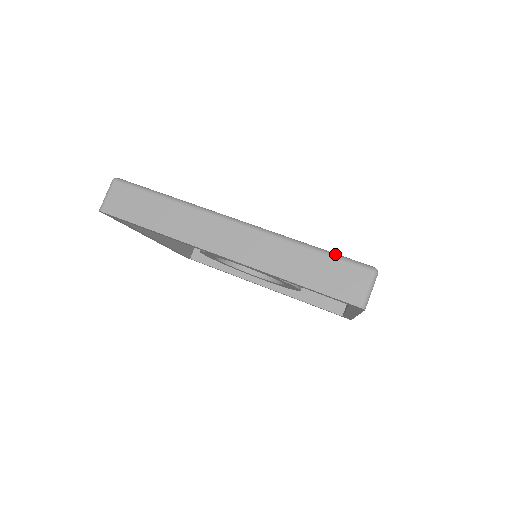
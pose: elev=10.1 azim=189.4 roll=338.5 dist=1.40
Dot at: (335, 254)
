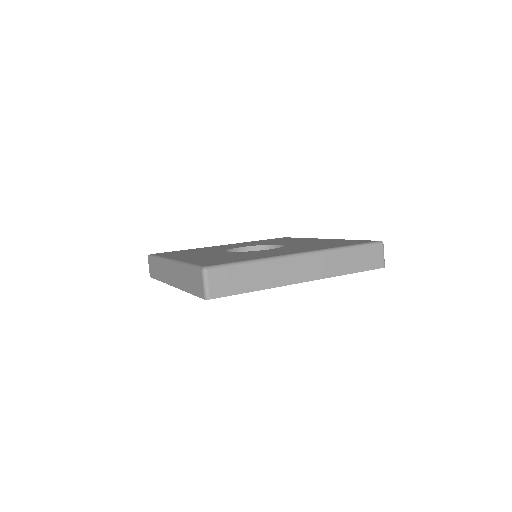
Dot at: (193, 265)
